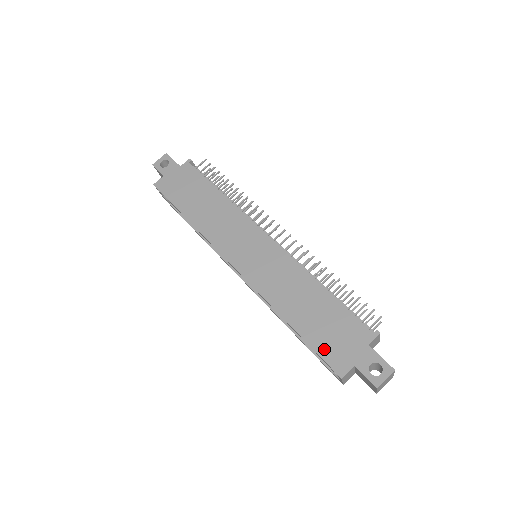
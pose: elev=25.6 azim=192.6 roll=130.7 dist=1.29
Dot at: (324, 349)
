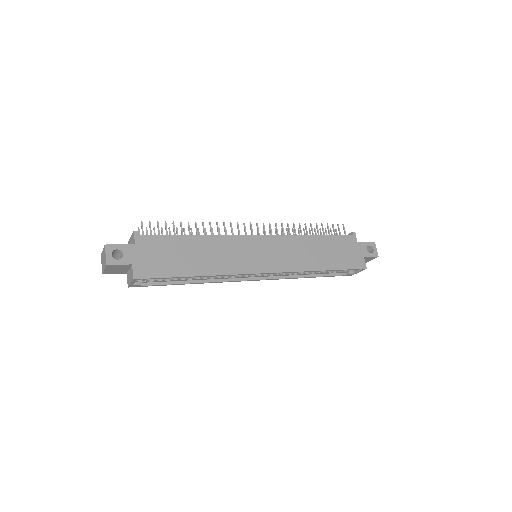
Dot at: (349, 264)
